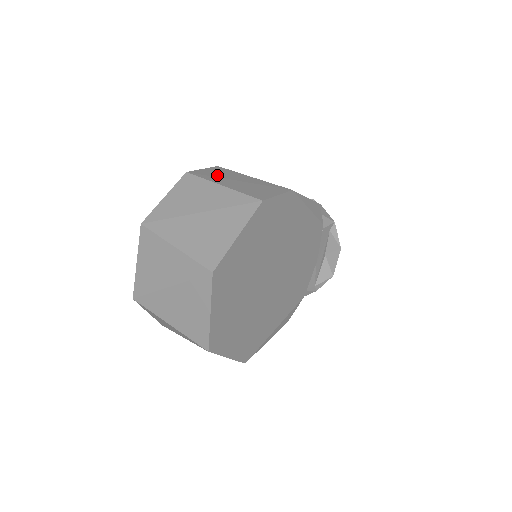
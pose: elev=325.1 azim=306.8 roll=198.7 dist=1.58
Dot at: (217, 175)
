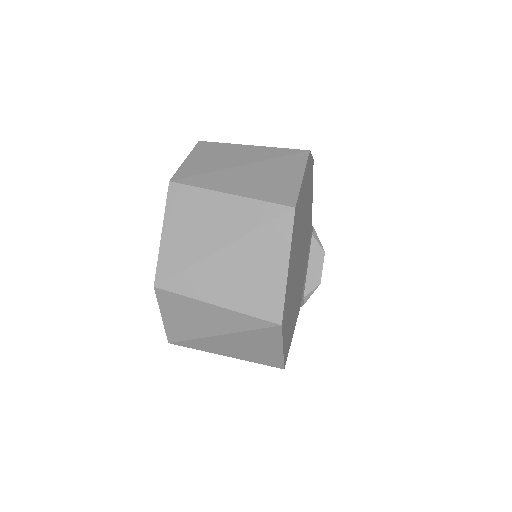
Dot at: occluded
